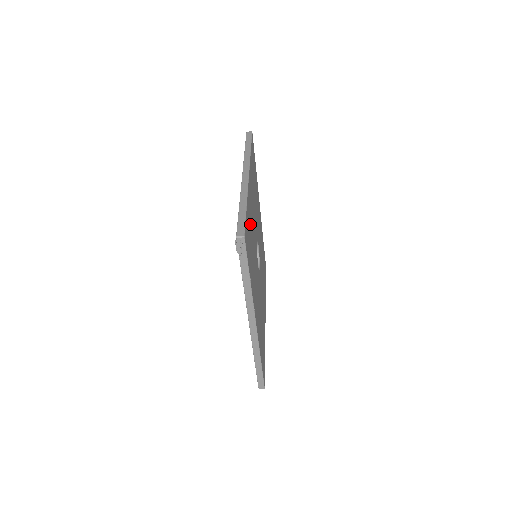
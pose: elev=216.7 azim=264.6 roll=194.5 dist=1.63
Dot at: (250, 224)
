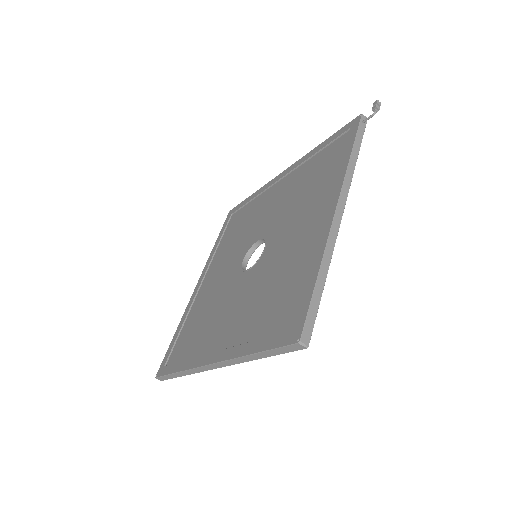
Dot at: occluded
